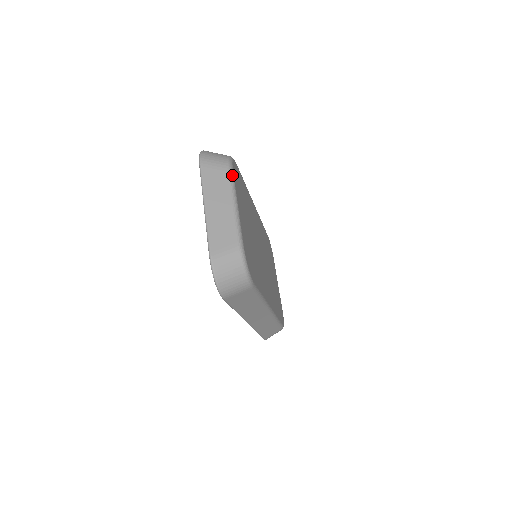
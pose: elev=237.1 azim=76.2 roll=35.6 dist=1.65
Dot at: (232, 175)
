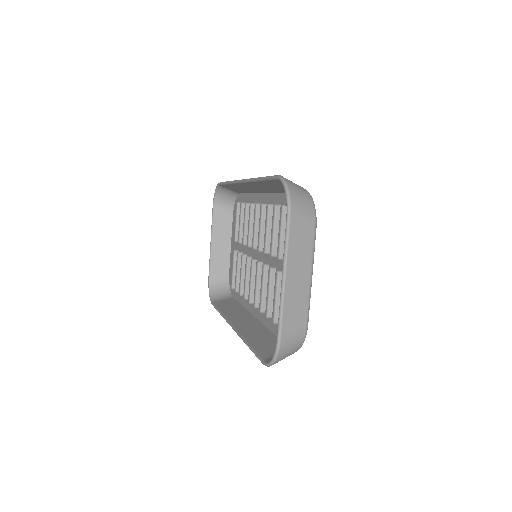
Dot at: occluded
